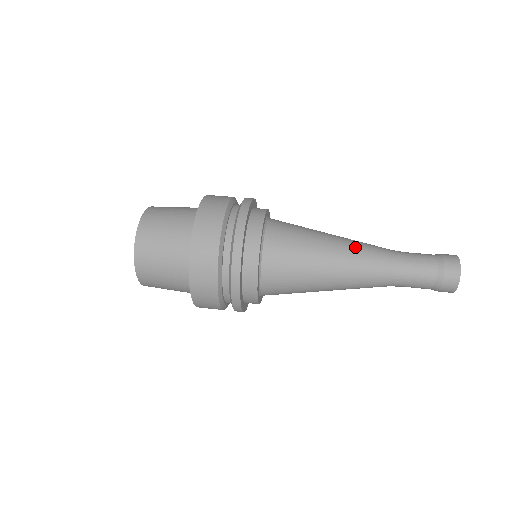
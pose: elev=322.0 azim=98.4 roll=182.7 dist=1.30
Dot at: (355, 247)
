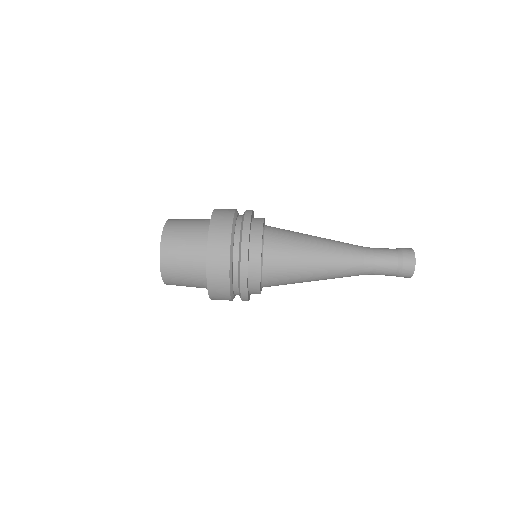
Dot at: (335, 258)
